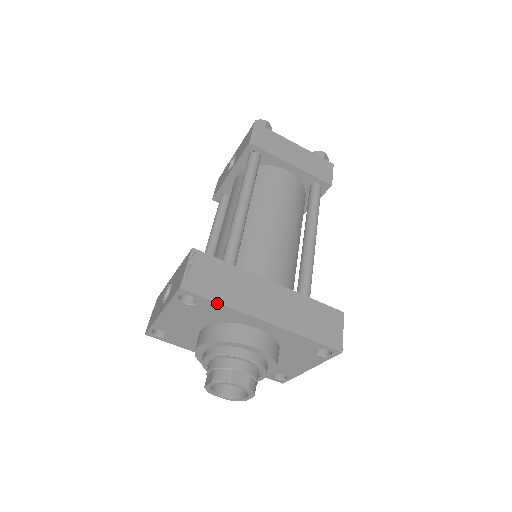
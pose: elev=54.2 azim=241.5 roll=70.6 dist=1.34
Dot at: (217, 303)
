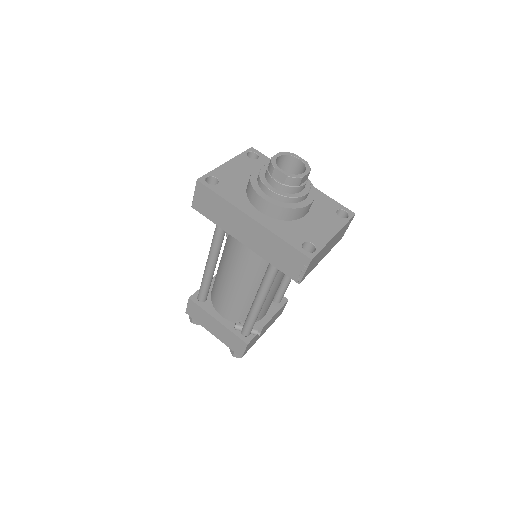
Dot at: occluded
